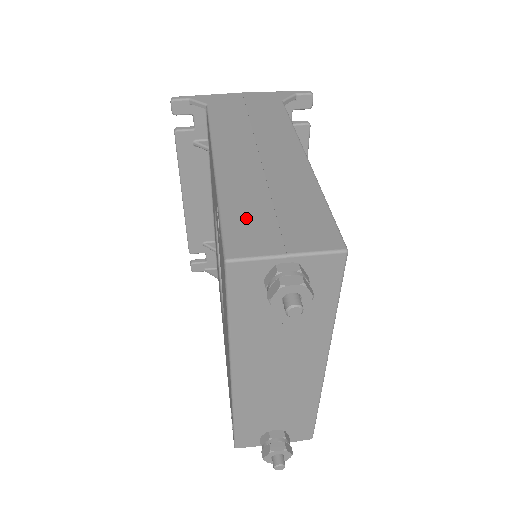
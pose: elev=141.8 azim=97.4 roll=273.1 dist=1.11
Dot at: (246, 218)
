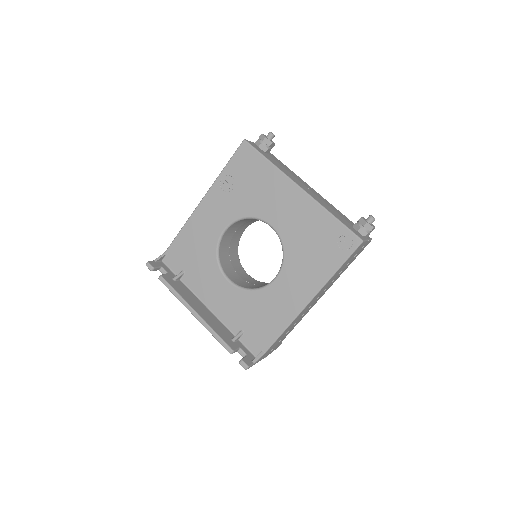
Dot at: occluded
